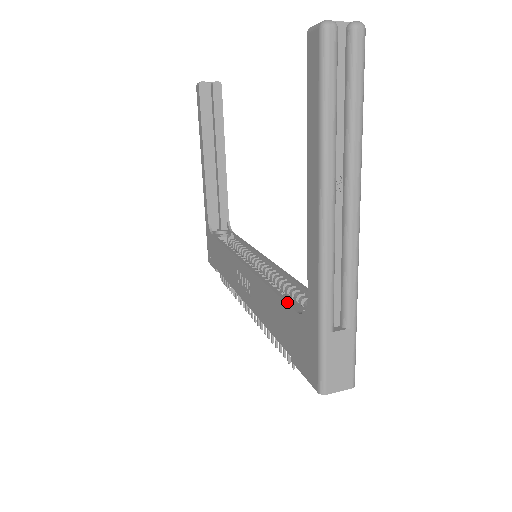
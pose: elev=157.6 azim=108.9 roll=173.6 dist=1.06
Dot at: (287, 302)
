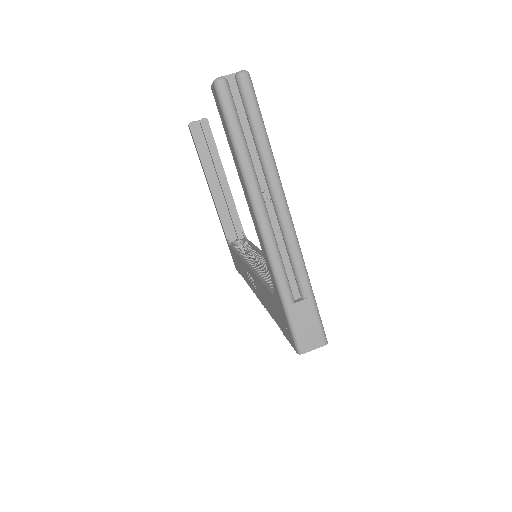
Dot at: (268, 288)
